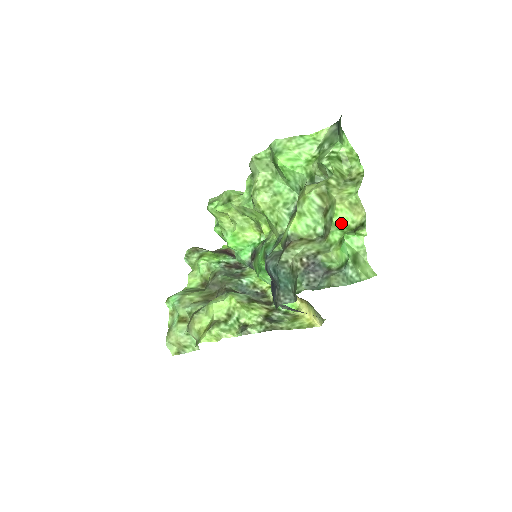
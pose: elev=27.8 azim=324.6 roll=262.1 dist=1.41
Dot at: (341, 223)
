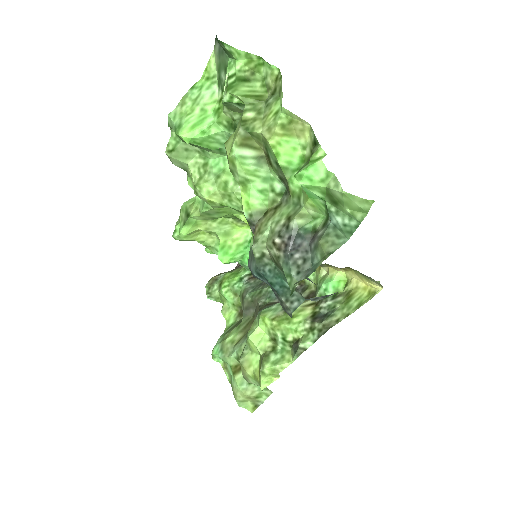
Dot at: (291, 160)
